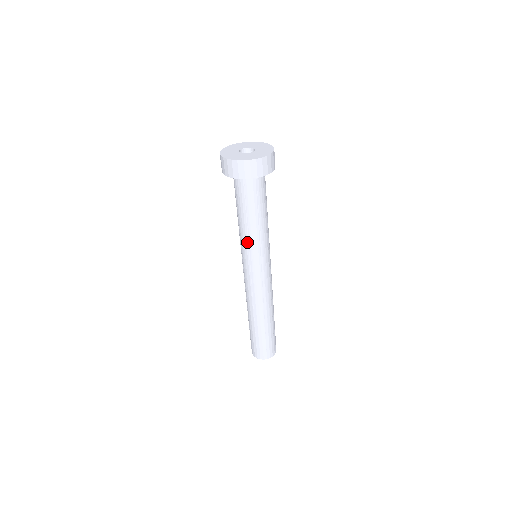
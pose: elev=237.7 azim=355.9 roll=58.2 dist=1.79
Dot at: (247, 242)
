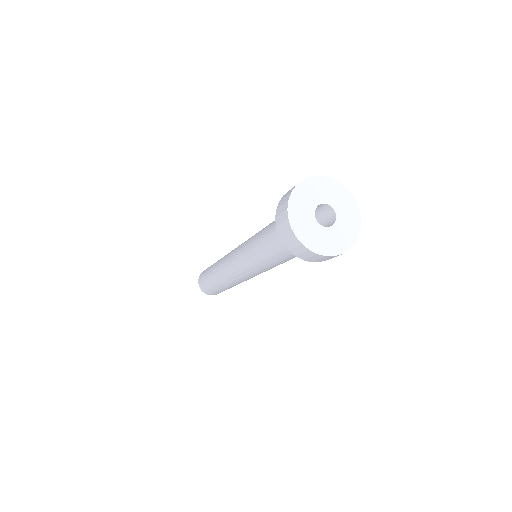
Dot at: (250, 252)
